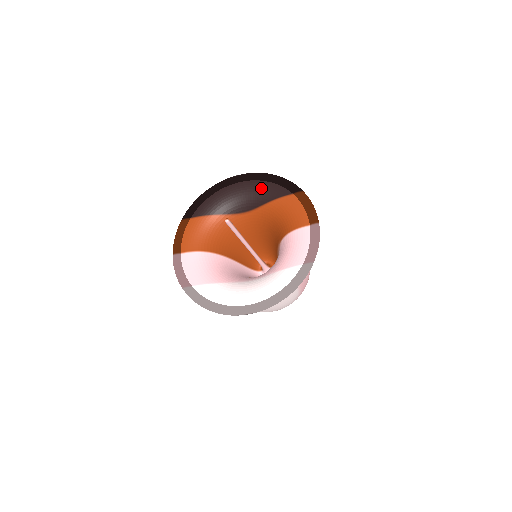
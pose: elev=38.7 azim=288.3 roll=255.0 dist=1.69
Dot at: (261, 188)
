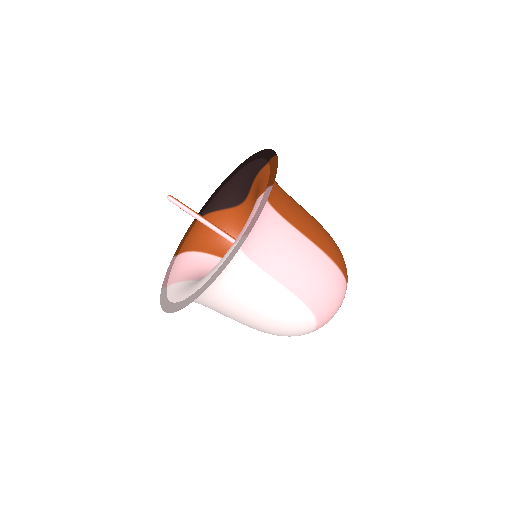
Dot at: (251, 168)
